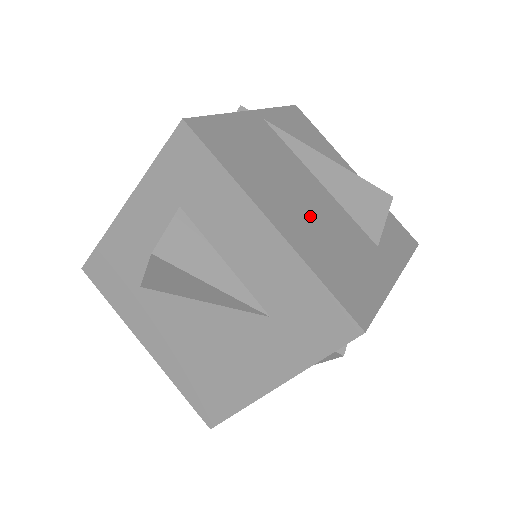
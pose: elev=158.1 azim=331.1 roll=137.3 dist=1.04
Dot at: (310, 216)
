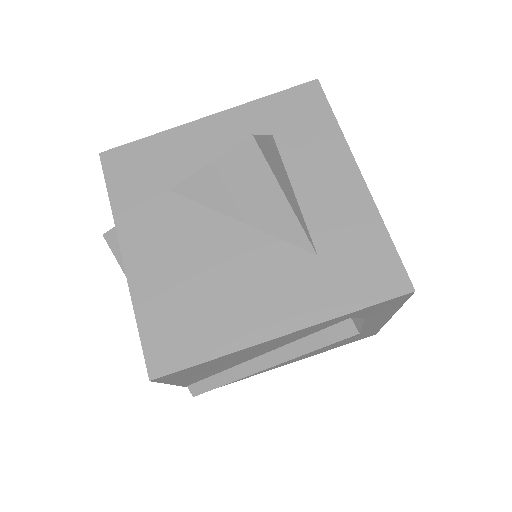
Dot at: occluded
